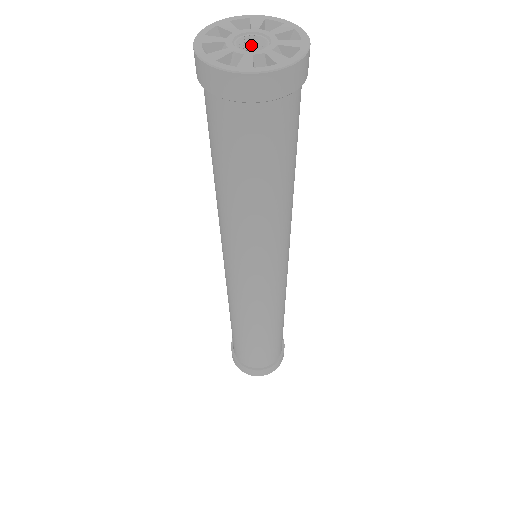
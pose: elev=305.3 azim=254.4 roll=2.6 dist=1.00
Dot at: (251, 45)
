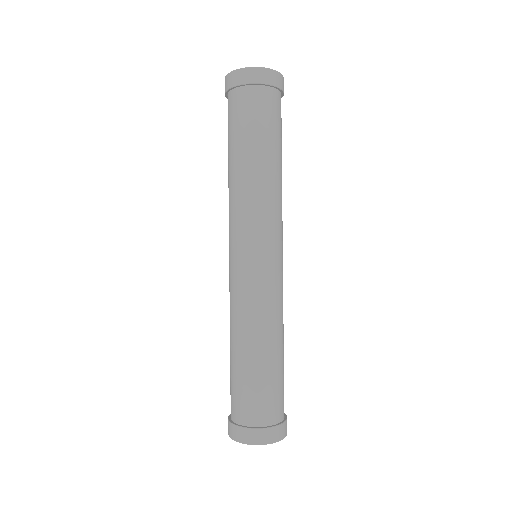
Dot at: occluded
